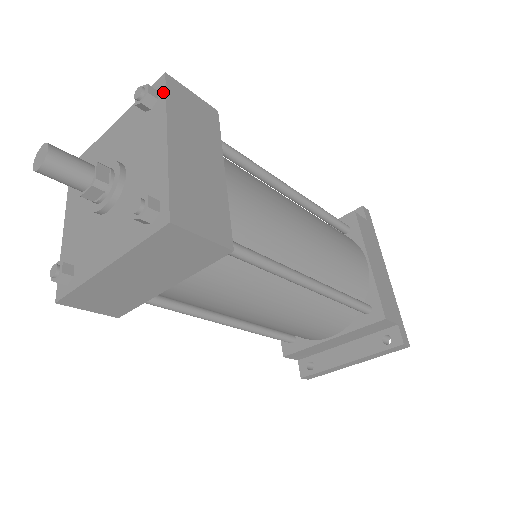
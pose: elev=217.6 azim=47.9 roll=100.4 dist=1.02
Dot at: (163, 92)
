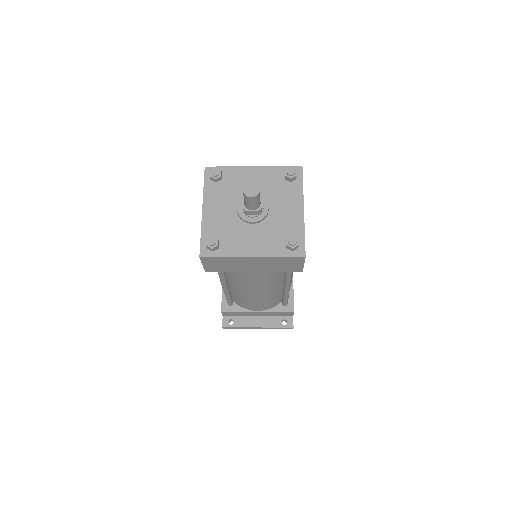
Dot at: (301, 178)
